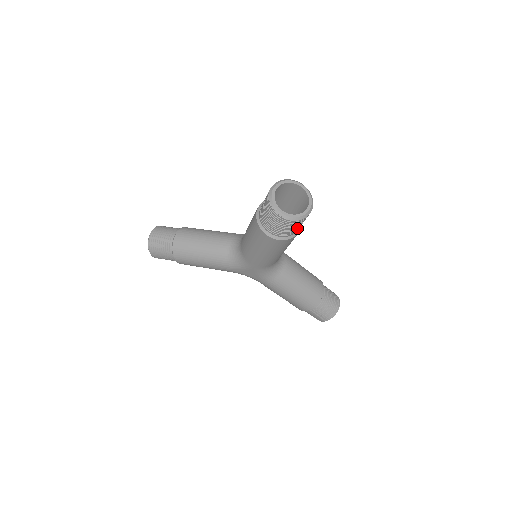
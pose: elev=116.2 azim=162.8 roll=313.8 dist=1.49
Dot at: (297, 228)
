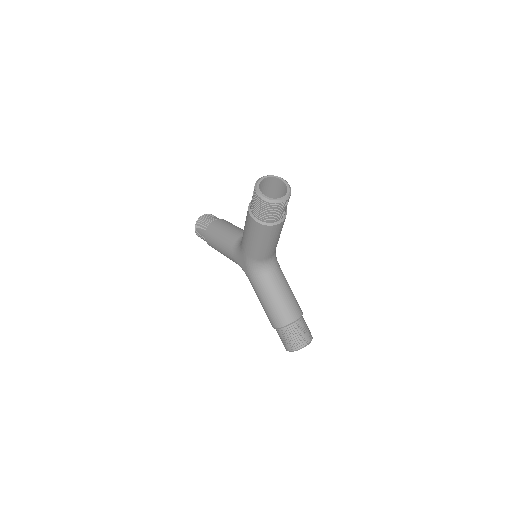
Dot at: (271, 216)
